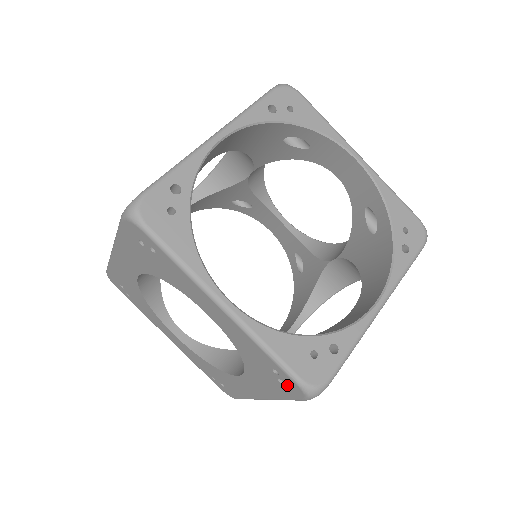
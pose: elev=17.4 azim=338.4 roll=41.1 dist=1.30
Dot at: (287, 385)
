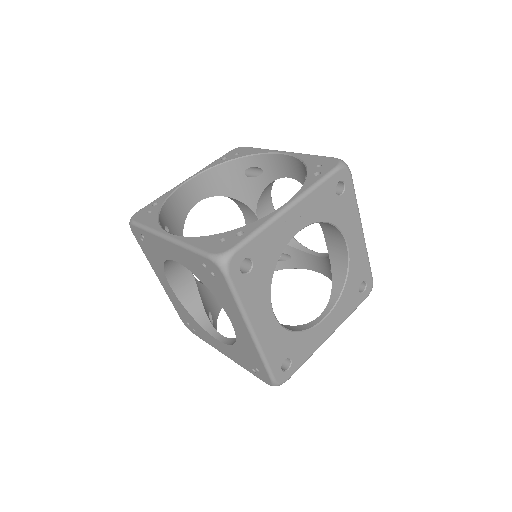
Dot at: (214, 272)
